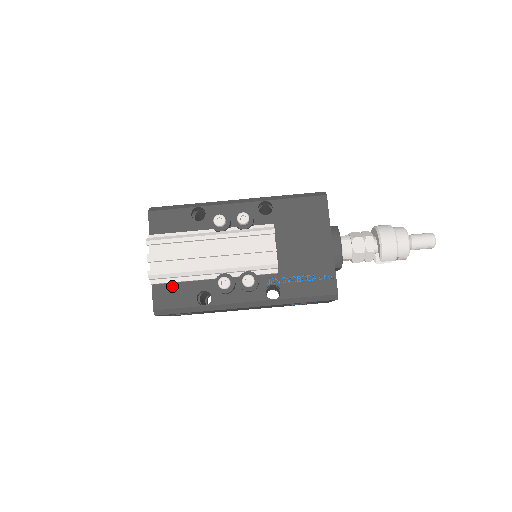
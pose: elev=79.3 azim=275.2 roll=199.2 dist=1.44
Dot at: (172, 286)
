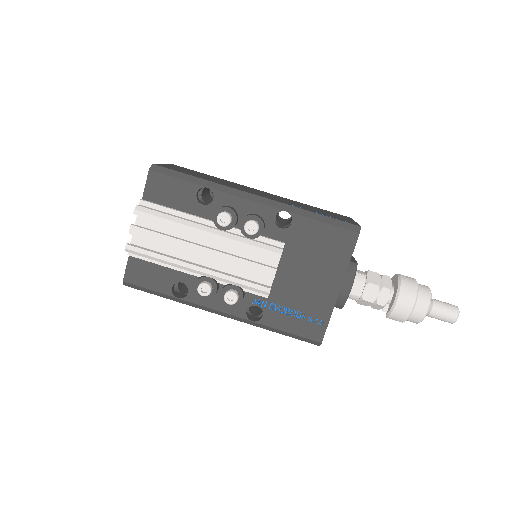
Dot at: (150, 264)
